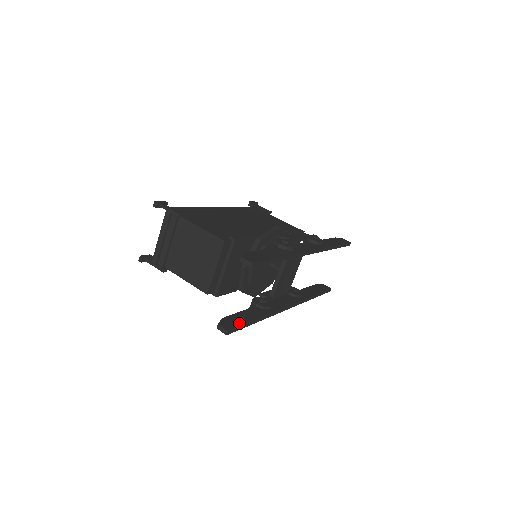
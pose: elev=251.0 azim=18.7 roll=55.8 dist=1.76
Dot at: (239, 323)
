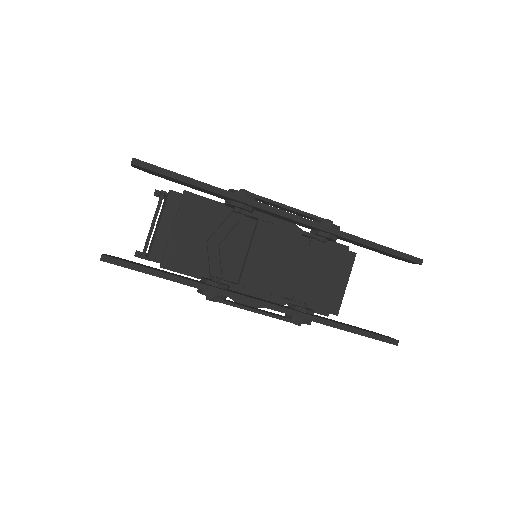
Dot at: (135, 263)
